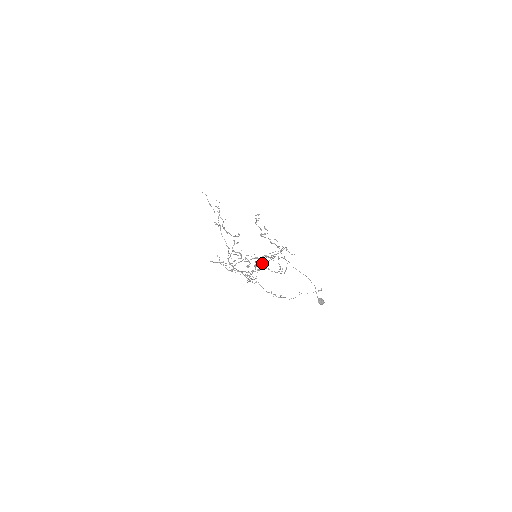
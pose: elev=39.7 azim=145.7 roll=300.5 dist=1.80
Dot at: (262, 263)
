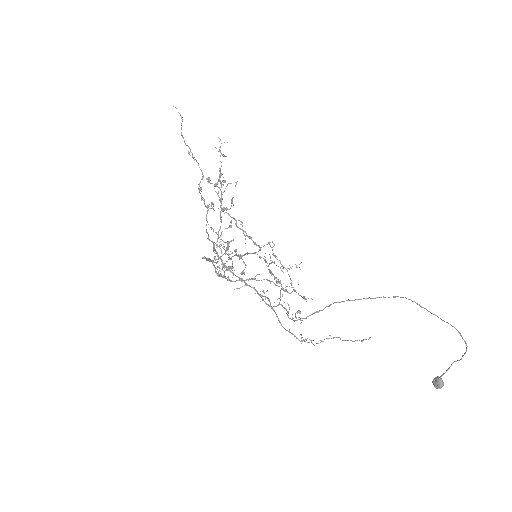
Dot at: (358, 299)
